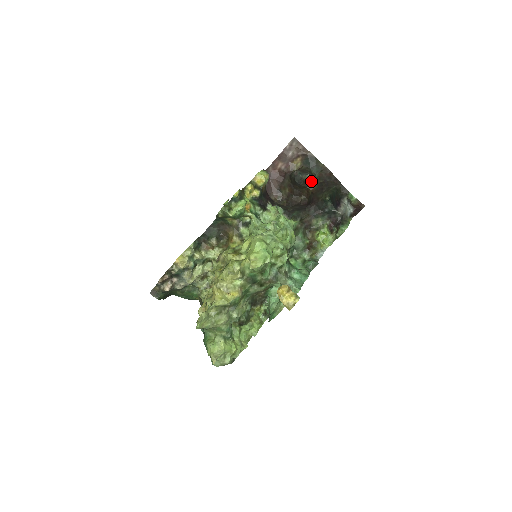
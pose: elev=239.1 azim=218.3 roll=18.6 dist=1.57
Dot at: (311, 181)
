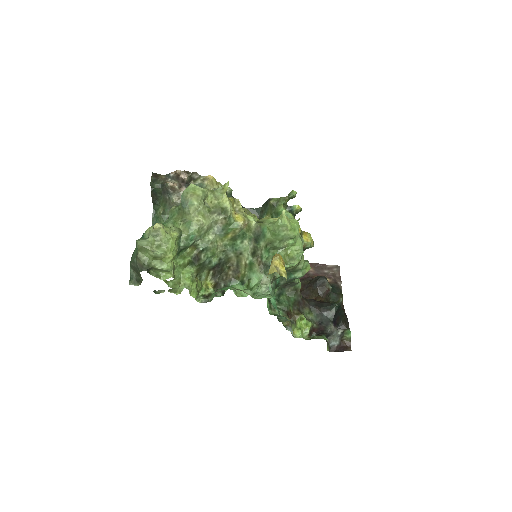
Dot at: (326, 295)
